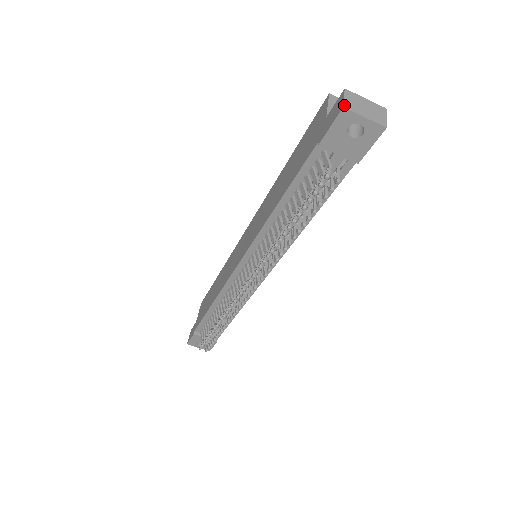
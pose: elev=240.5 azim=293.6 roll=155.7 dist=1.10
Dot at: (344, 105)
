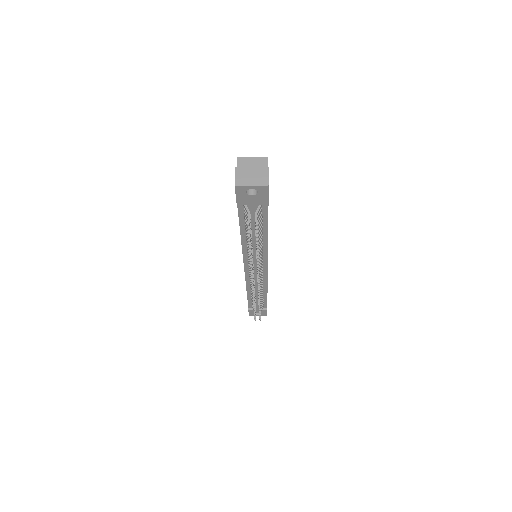
Dot at: (235, 183)
